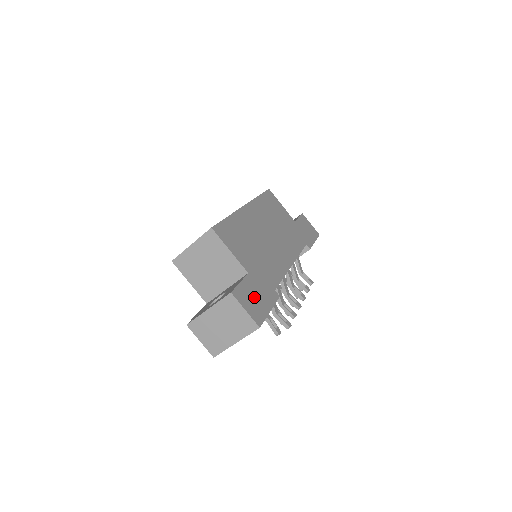
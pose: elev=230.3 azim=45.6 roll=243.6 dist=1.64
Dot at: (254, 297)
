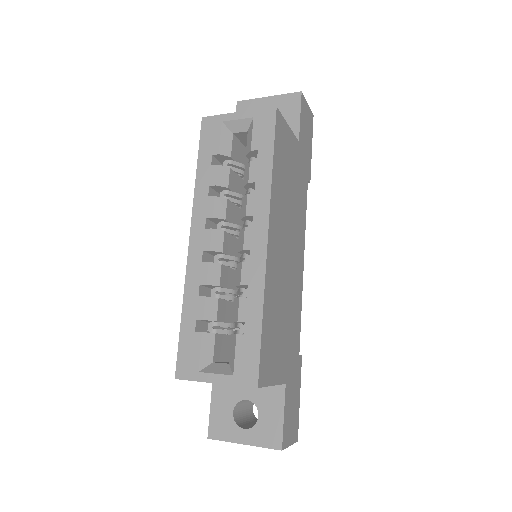
Dot at: (292, 410)
